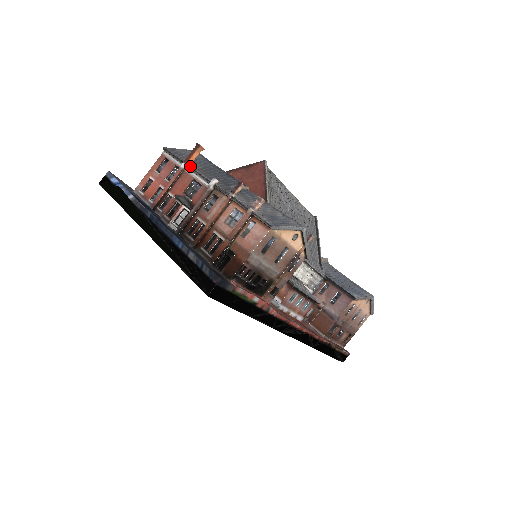
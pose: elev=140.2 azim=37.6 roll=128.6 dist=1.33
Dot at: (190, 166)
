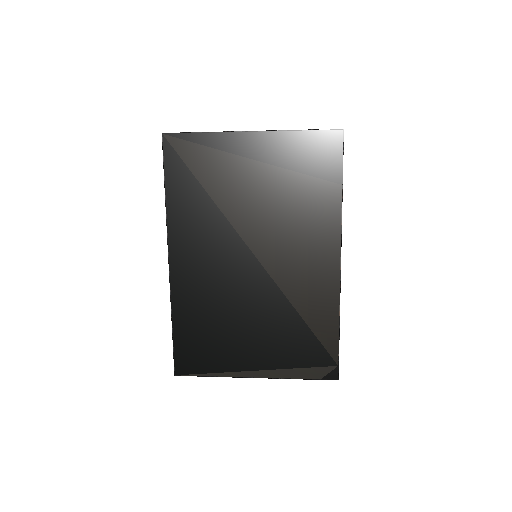
Dot at: occluded
